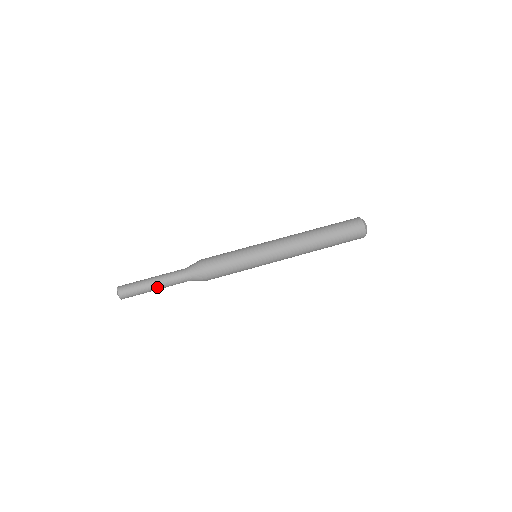
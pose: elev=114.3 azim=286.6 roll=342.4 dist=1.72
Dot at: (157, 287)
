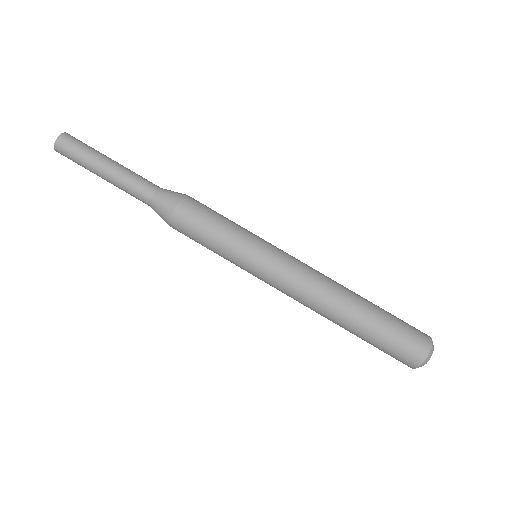
Dot at: (107, 181)
